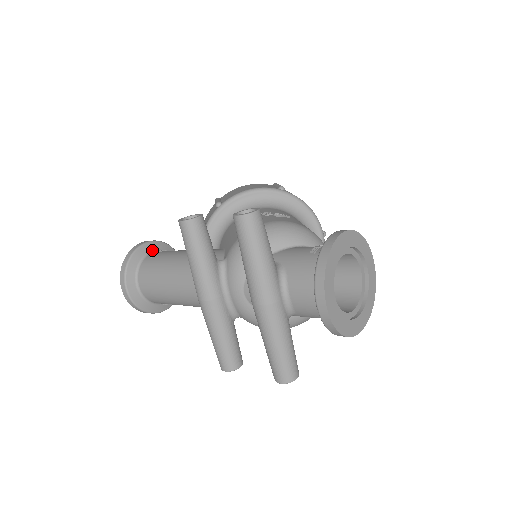
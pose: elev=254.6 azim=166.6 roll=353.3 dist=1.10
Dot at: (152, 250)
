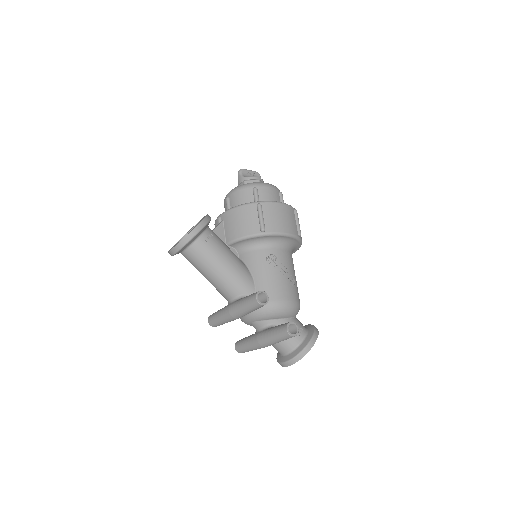
Dot at: (204, 230)
